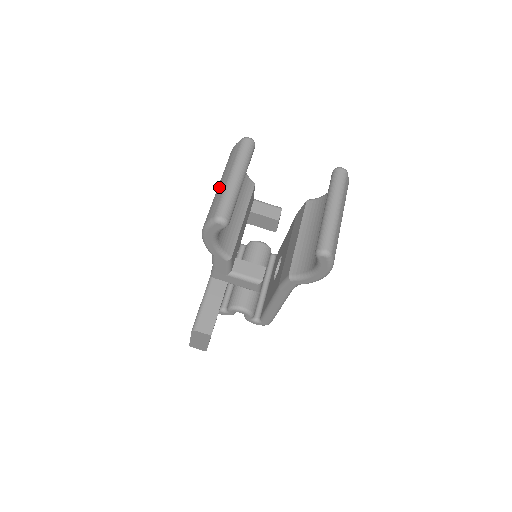
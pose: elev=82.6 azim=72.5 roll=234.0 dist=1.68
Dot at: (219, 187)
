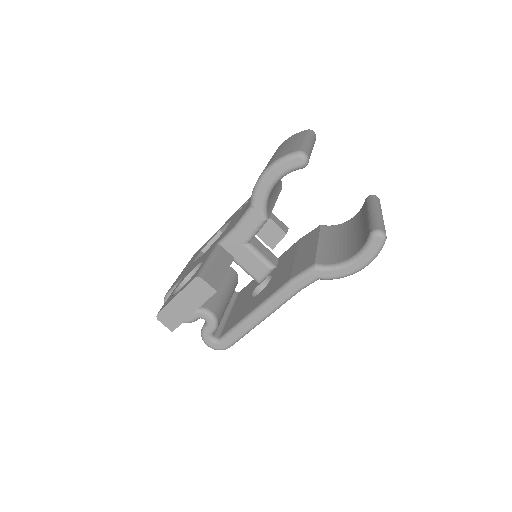
Dot at: (289, 145)
